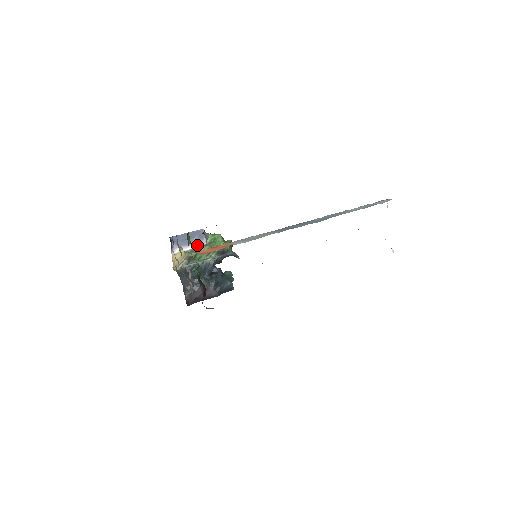
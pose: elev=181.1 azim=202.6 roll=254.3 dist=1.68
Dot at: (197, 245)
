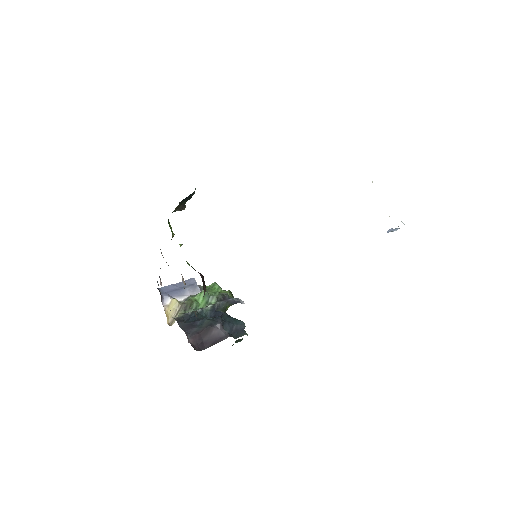
Dot at: (191, 295)
